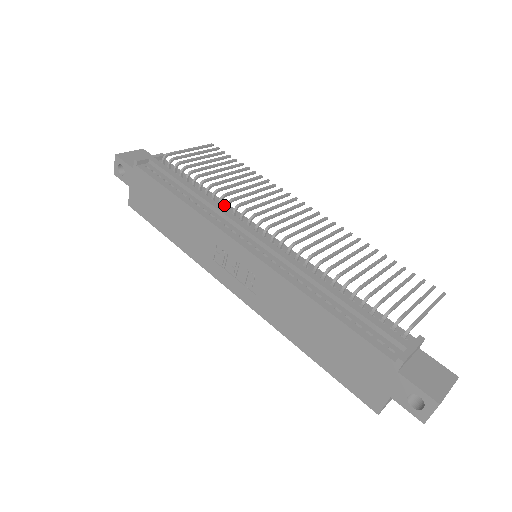
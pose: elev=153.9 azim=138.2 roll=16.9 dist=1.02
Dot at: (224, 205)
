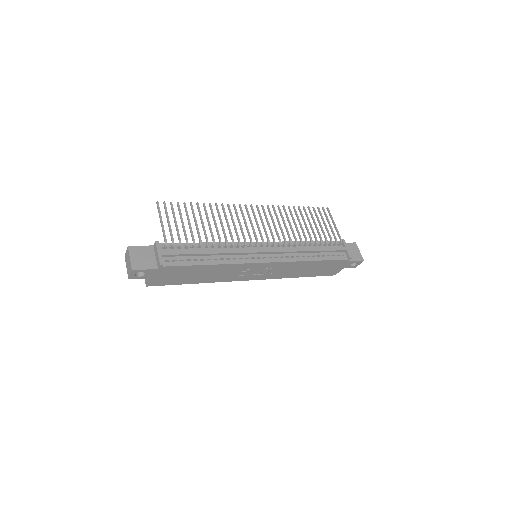
Dot at: (226, 245)
